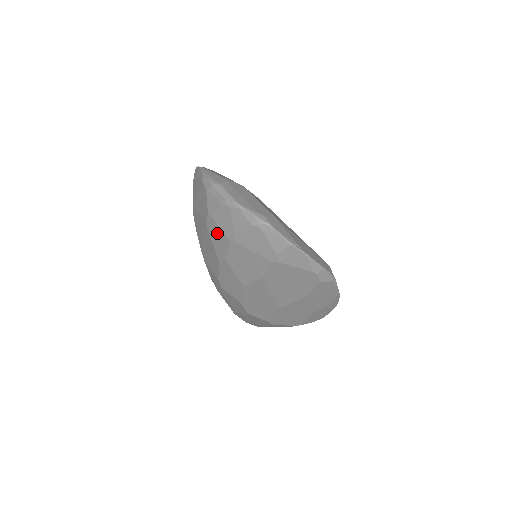
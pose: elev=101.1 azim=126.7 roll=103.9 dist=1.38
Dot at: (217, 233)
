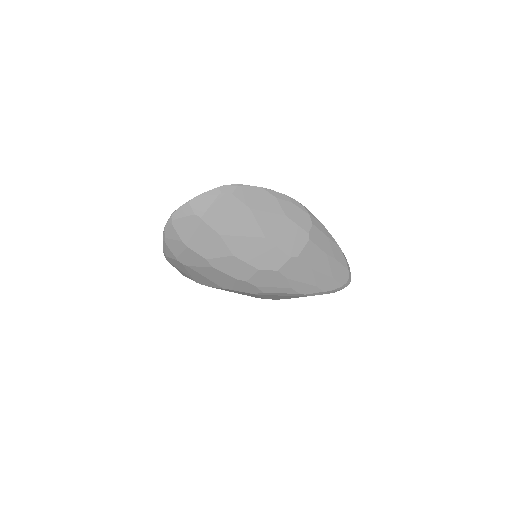
Dot at: (187, 258)
